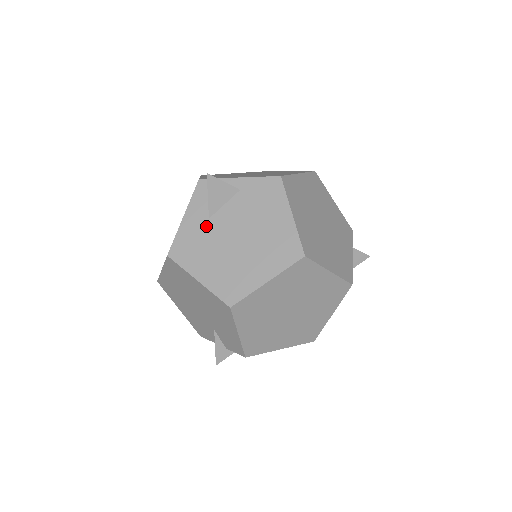
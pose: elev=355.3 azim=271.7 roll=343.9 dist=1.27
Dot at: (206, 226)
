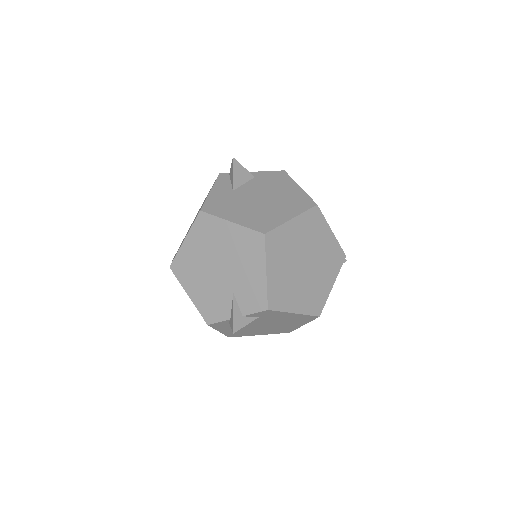
Dot at: (231, 194)
